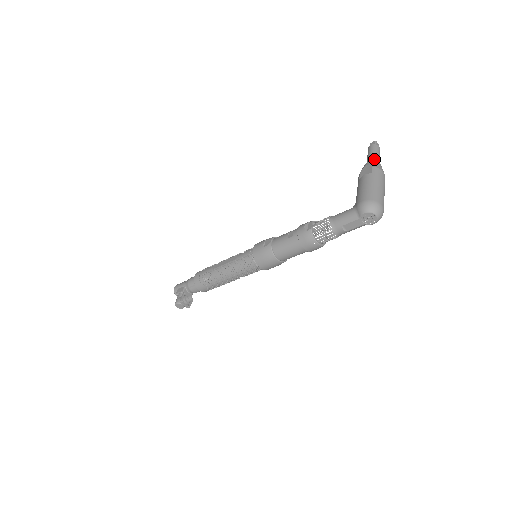
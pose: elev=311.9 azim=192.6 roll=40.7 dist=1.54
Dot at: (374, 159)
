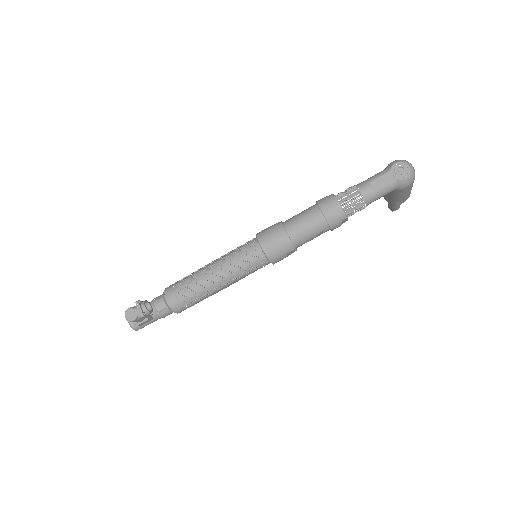
Dot at: occluded
